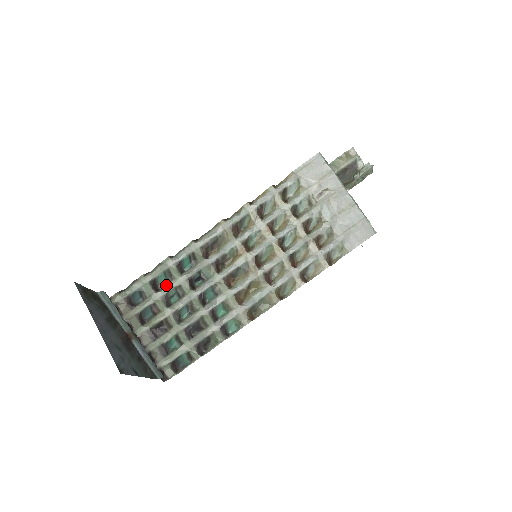
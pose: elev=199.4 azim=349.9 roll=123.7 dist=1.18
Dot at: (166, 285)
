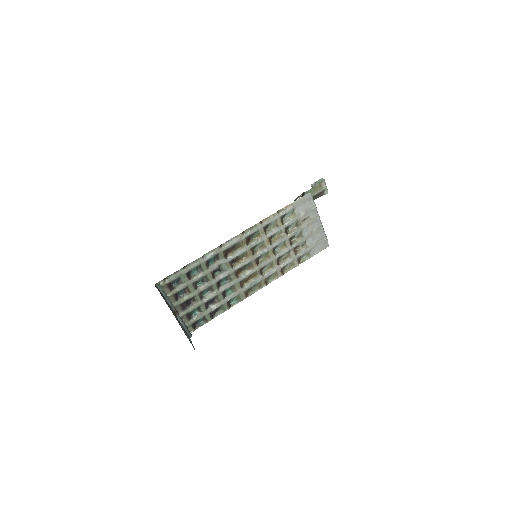
Dot at: (197, 275)
